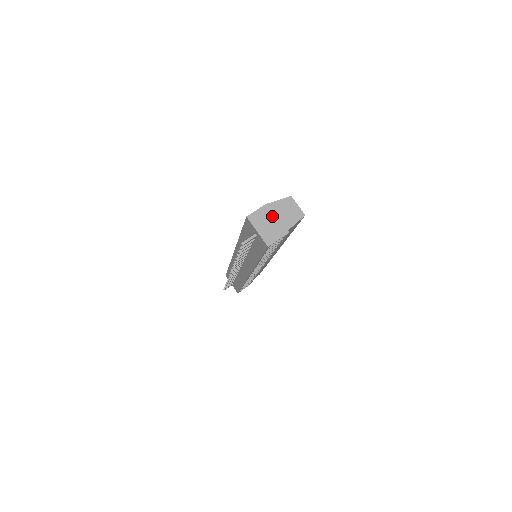
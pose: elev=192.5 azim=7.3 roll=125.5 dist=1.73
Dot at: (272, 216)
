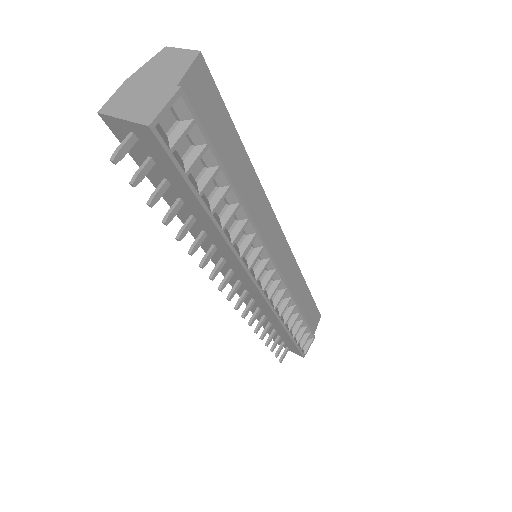
Dot at: (142, 86)
